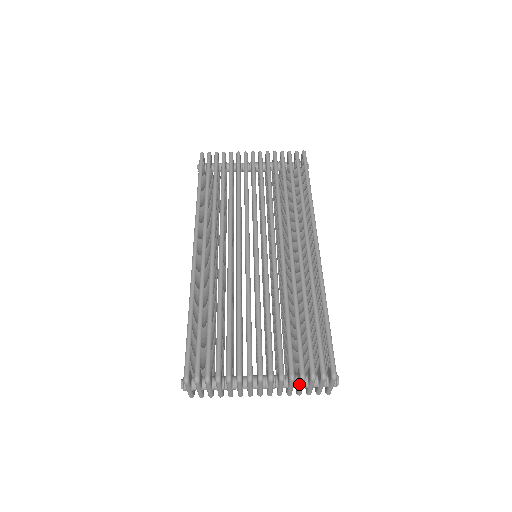
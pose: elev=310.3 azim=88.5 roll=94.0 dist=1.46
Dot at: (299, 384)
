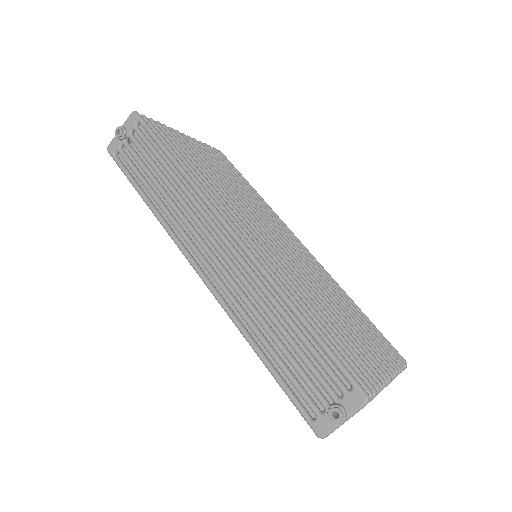
Dot at: occluded
